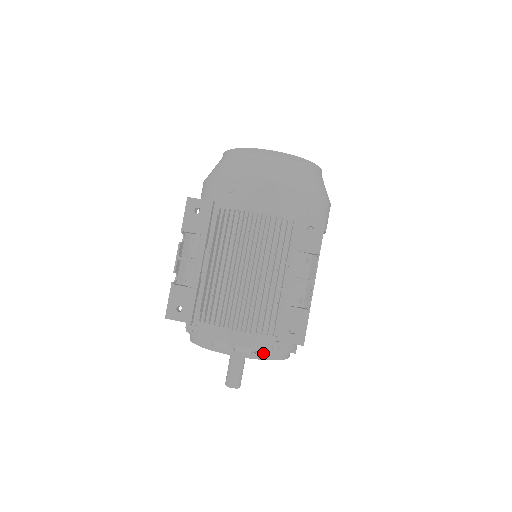
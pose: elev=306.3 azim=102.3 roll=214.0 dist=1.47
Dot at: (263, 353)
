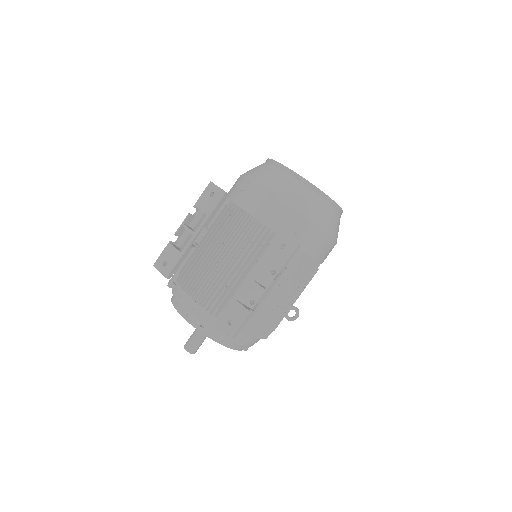
Dot at: (208, 330)
